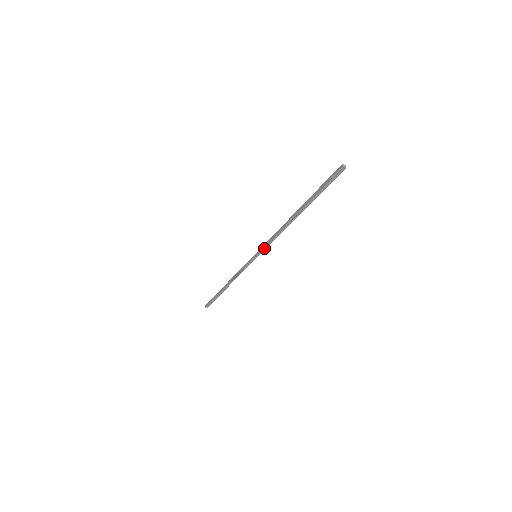
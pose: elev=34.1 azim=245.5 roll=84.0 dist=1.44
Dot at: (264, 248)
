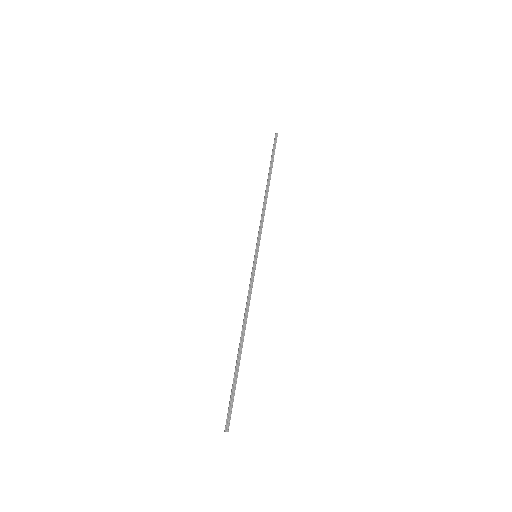
Dot at: (259, 237)
